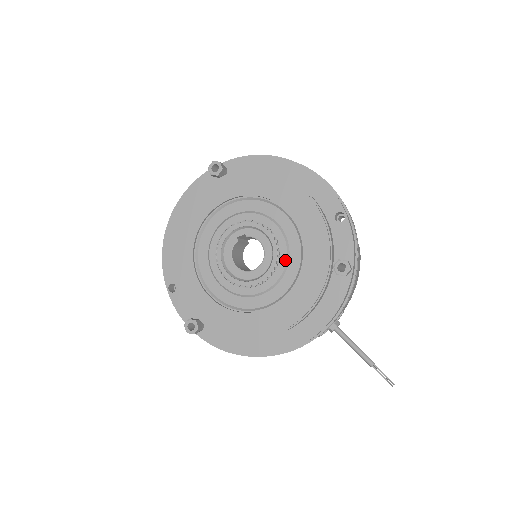
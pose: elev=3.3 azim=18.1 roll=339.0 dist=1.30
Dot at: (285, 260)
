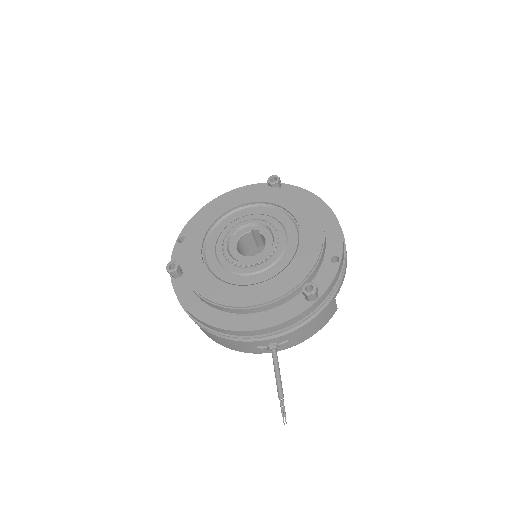
Dot at: (273, 261)
